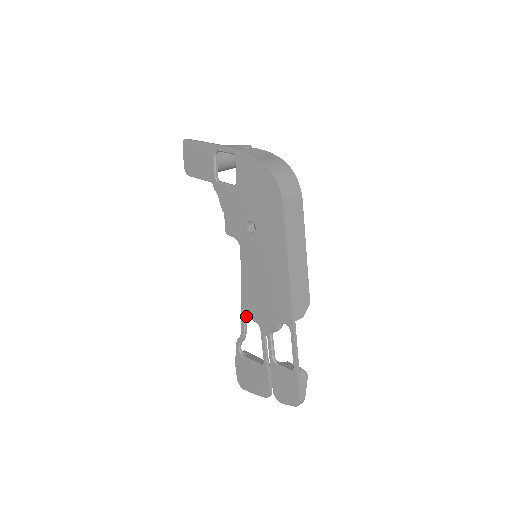
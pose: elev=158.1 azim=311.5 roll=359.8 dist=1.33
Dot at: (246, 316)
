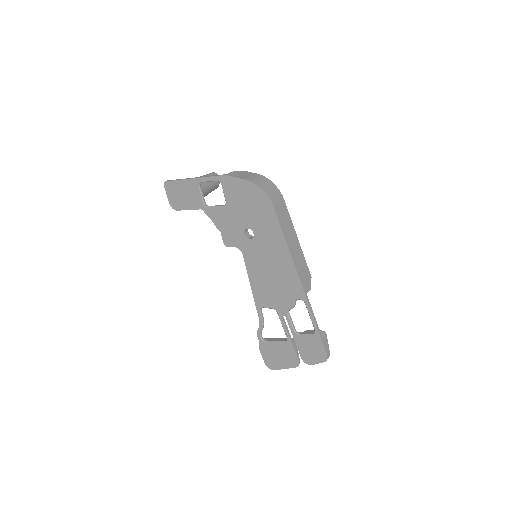
Dot at: (261, 307)
